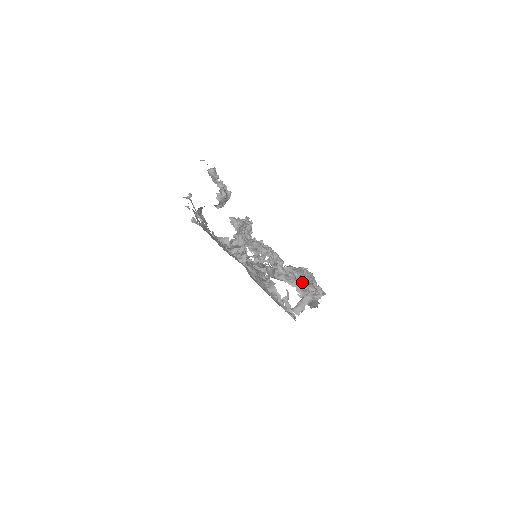
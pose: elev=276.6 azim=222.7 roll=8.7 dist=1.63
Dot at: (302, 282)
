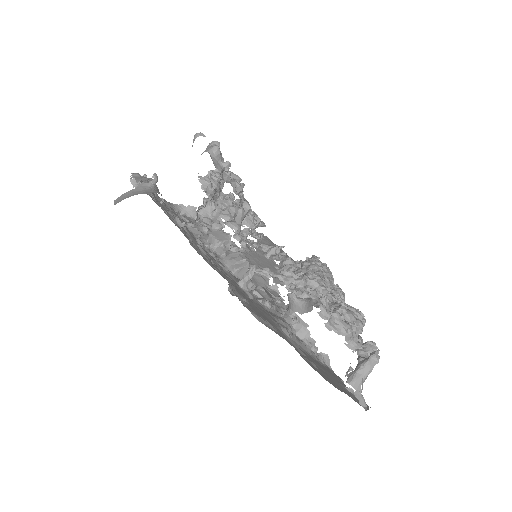
Dot at: (346, 318)
